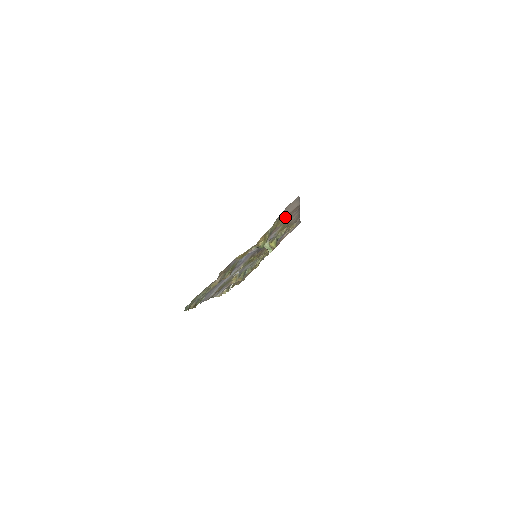
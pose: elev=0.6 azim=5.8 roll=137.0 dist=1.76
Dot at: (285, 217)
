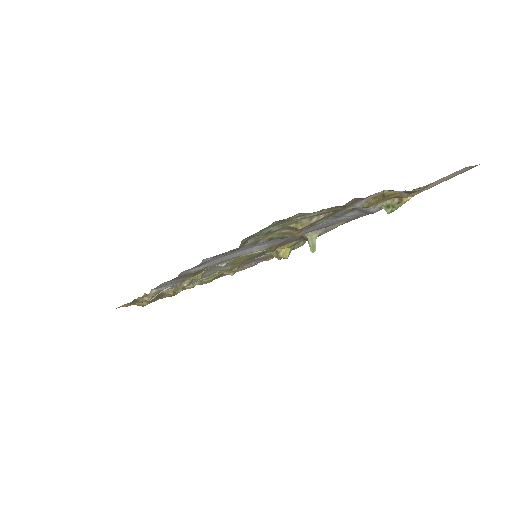
Dot at: occluded
